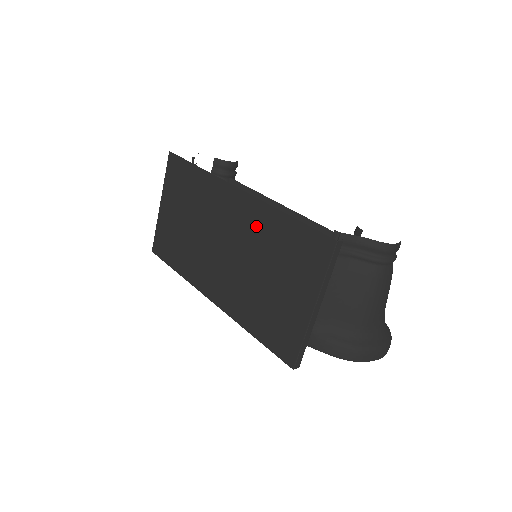
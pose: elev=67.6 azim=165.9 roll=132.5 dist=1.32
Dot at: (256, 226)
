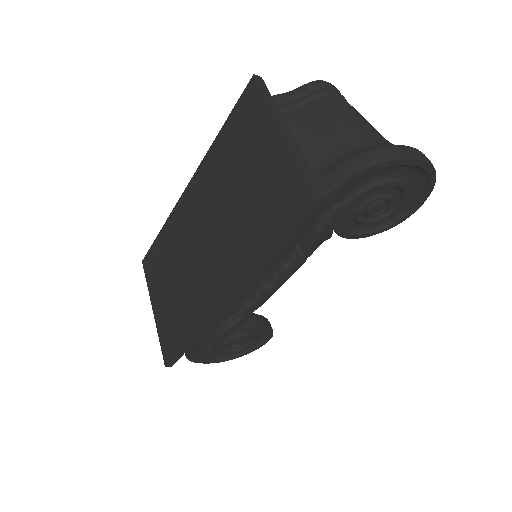
Dot at: (210, 178)
